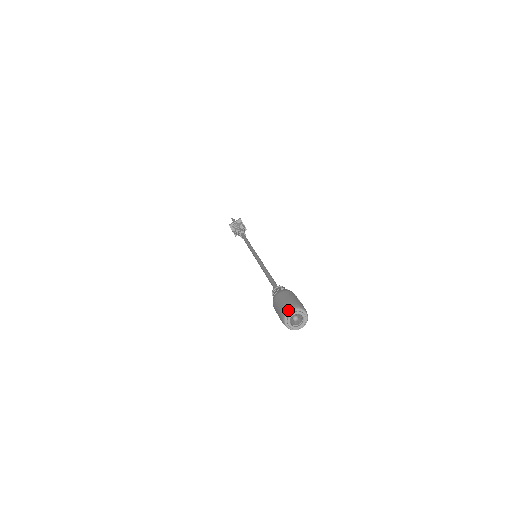
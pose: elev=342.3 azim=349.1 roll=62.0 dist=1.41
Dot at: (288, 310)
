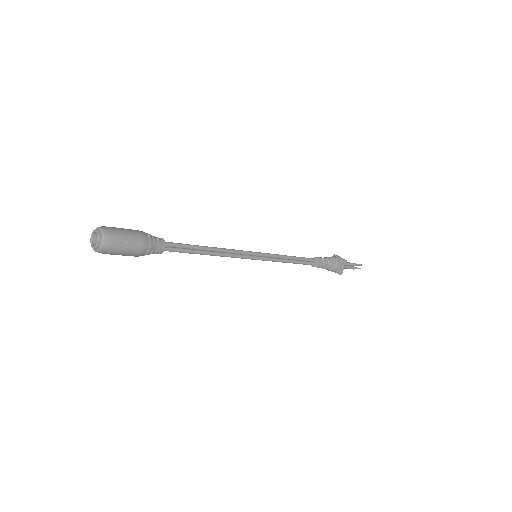
Dot at: (101, 226)
